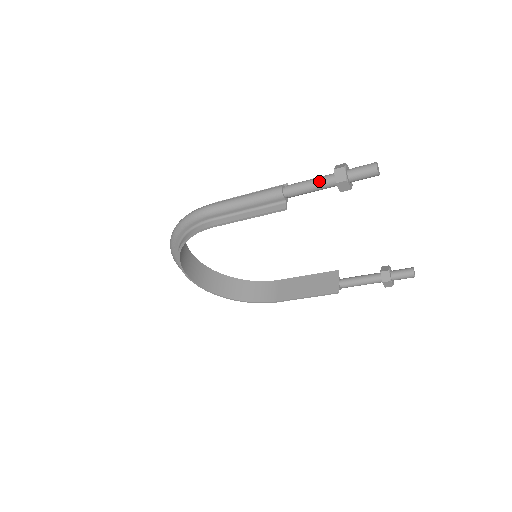
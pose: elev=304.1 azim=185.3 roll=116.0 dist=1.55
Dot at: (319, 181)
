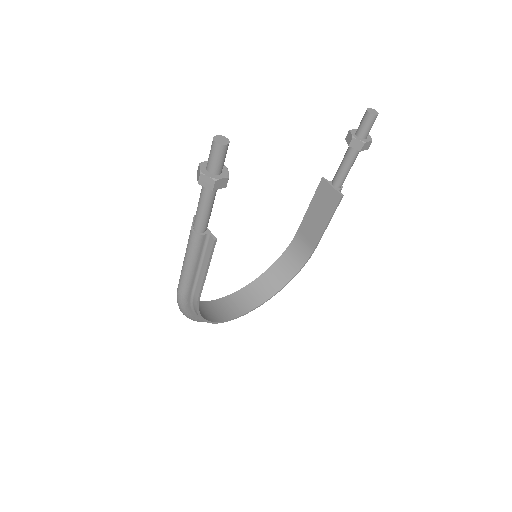
Dot at: (203, 200)
